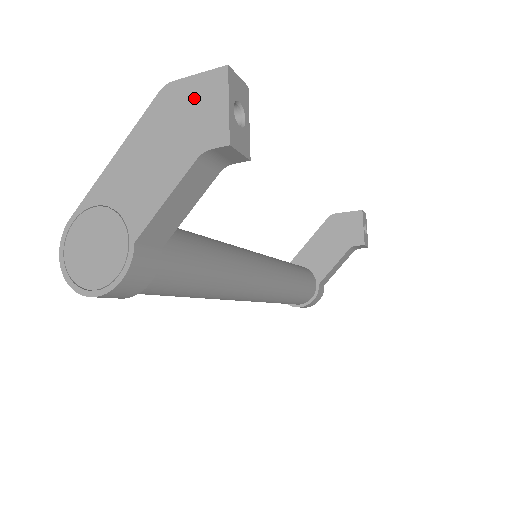
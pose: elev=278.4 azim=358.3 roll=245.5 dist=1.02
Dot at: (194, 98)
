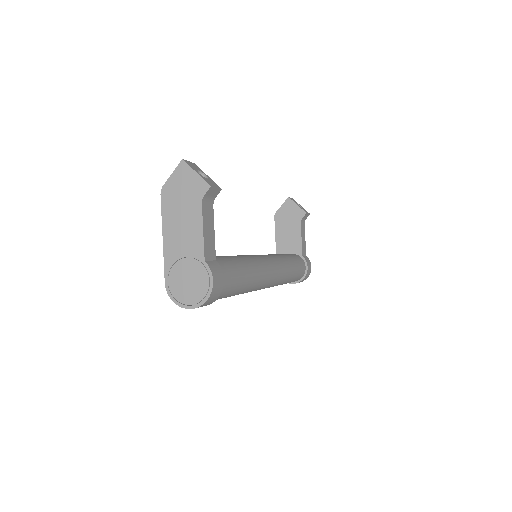
Dot at: (179, 183)
